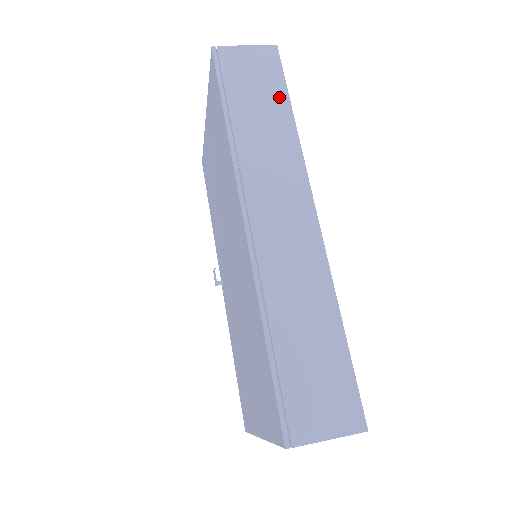
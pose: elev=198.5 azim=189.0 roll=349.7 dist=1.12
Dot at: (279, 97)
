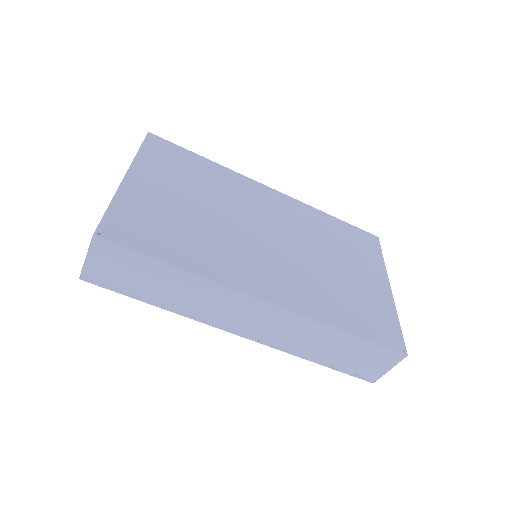
Dot at: (153, 266)
